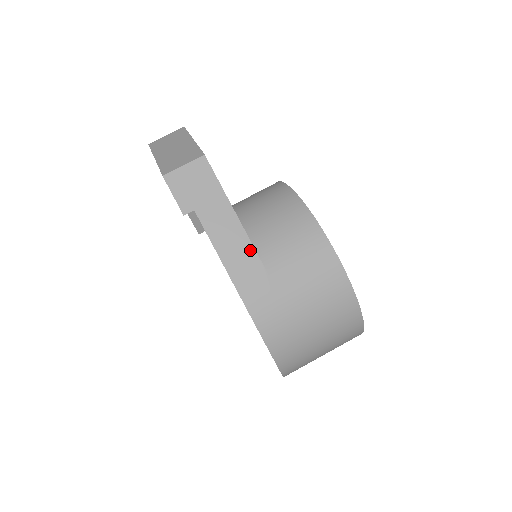
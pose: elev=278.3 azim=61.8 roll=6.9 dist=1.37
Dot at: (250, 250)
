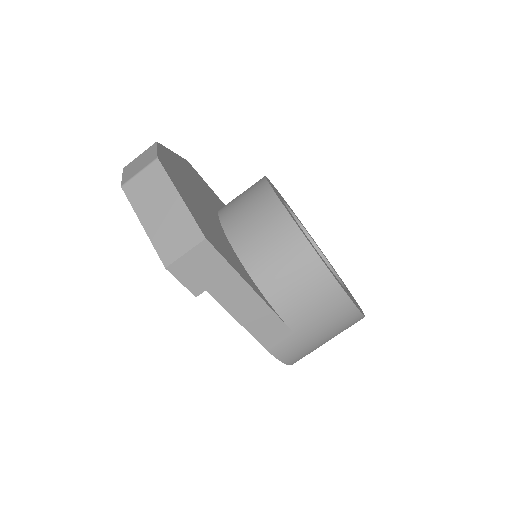
Dot at: (266, 309)
